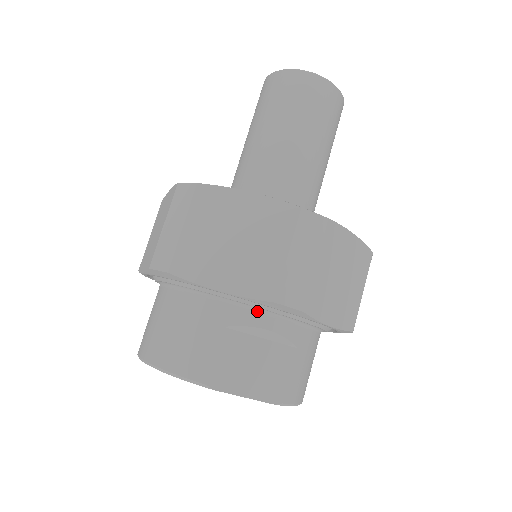
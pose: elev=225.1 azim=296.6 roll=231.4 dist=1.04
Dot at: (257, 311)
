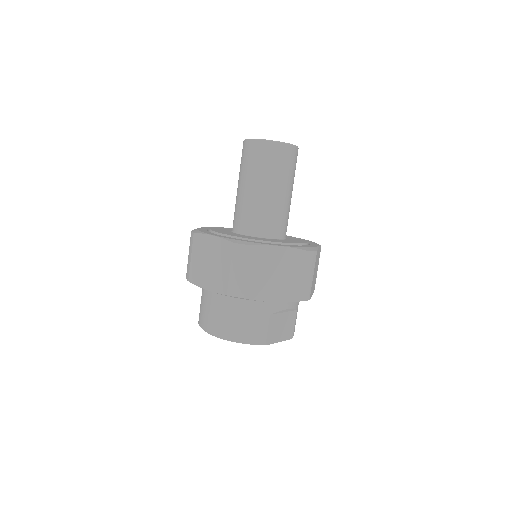
Dot at: (284, 302)
